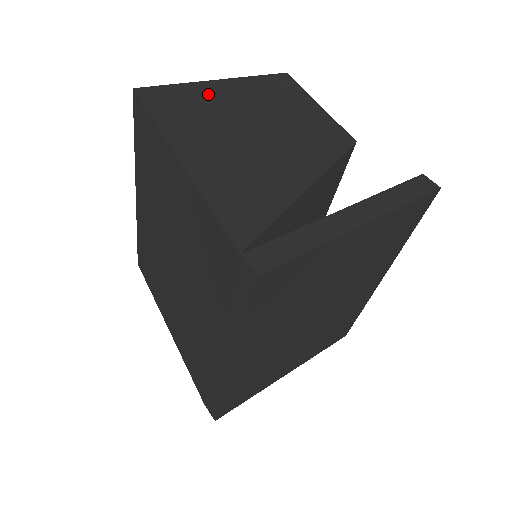
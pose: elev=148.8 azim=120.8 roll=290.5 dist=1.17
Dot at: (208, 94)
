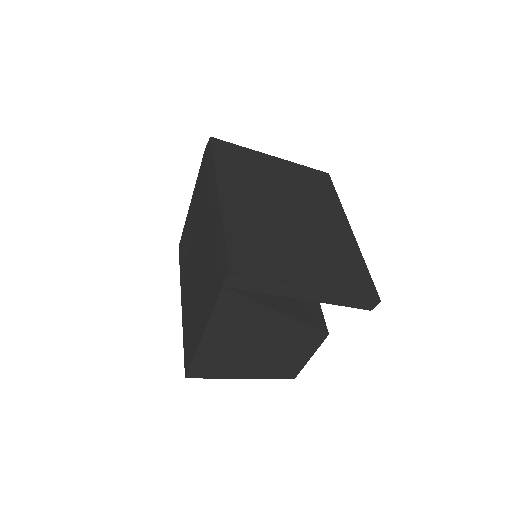
Dot at: occluded
